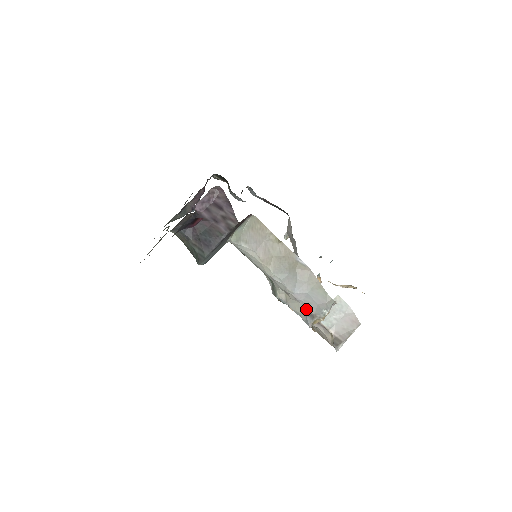
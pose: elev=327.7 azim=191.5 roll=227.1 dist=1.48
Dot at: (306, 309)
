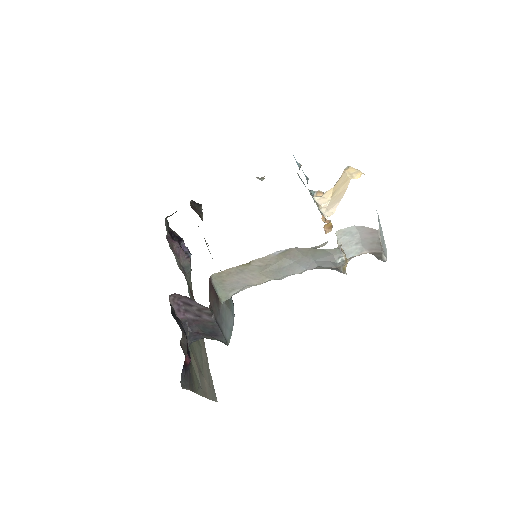
Dot at: (327, 268)
